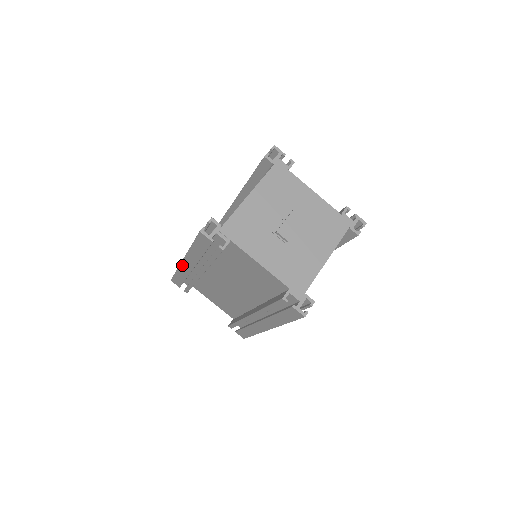
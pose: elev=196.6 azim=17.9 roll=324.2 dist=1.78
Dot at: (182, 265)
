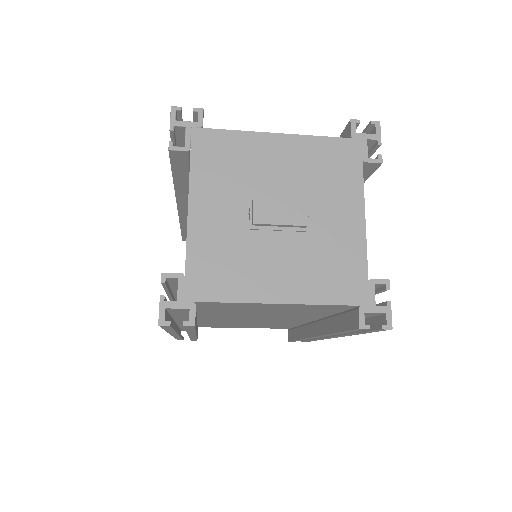
Dot at: occluded
